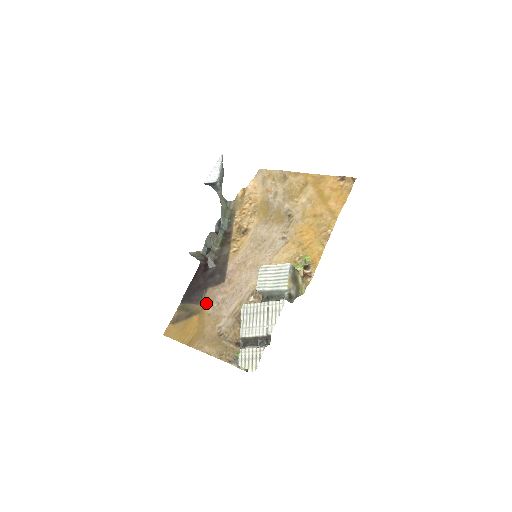
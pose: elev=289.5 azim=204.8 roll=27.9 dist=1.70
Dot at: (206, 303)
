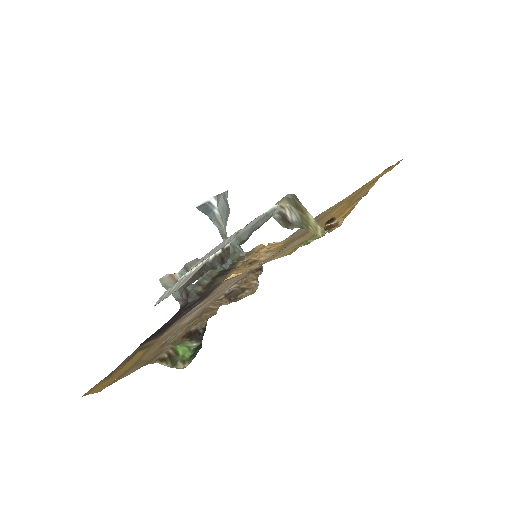
Dot at: occluded
